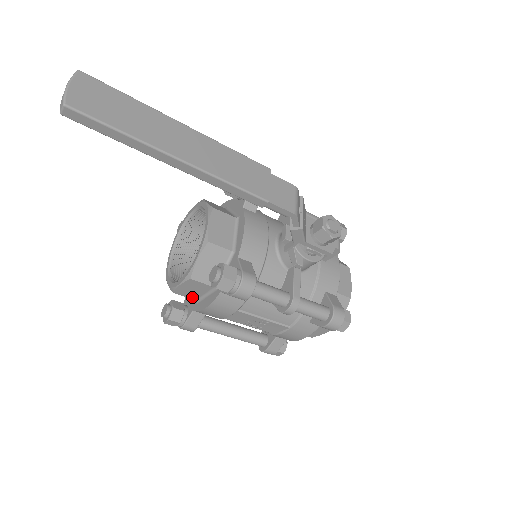
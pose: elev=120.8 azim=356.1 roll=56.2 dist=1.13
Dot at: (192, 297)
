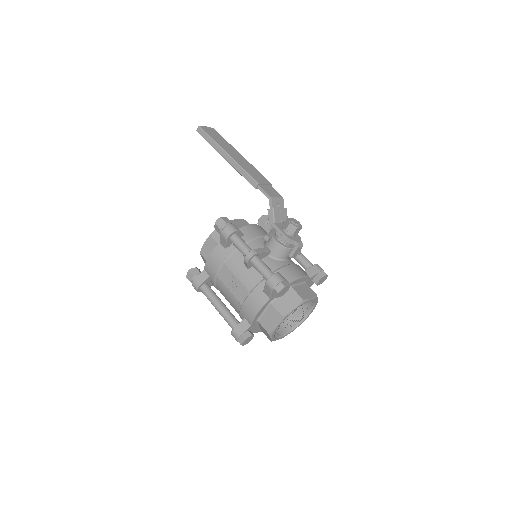
Dot at: occluded
